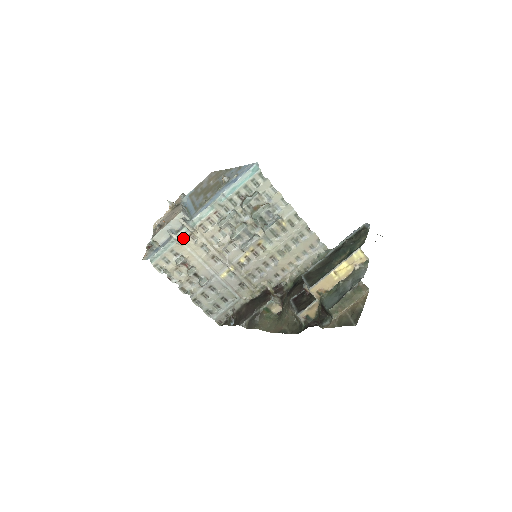
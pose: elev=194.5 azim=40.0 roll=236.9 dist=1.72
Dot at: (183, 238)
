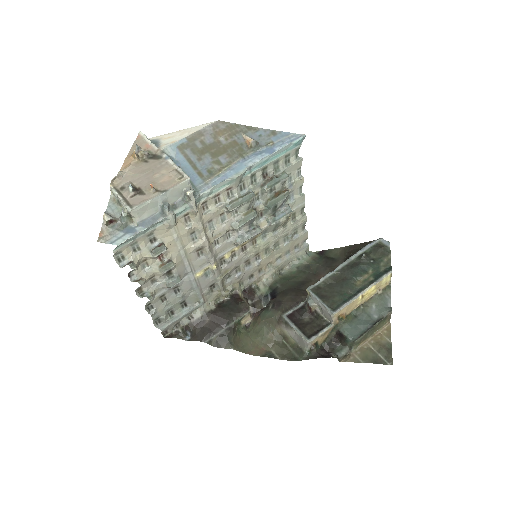
Dot at: (176, 218)
